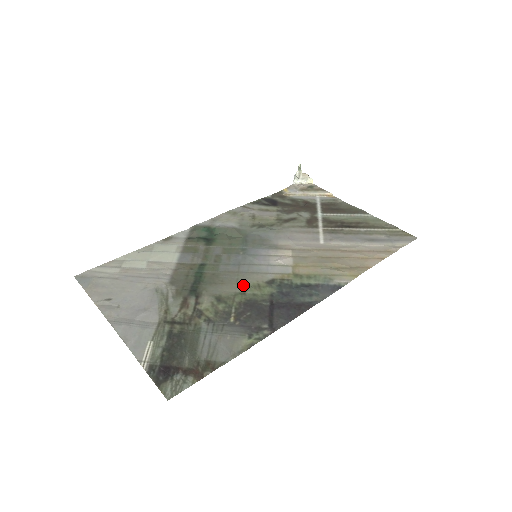
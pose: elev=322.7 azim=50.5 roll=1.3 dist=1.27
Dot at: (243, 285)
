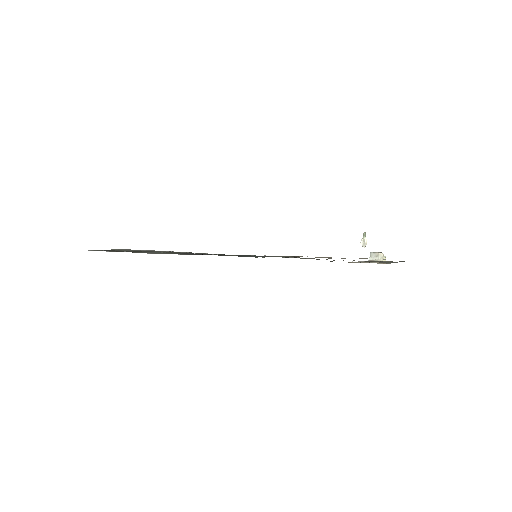
Dot at: occluded
